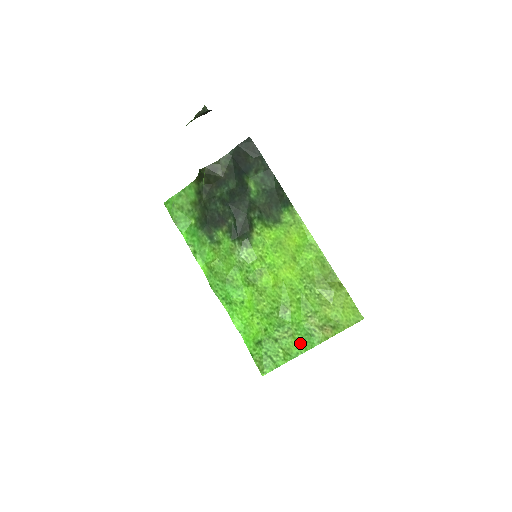
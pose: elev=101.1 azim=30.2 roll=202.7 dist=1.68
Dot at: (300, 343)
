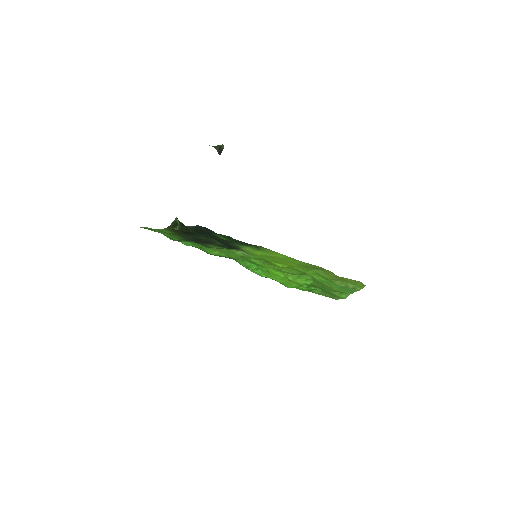
Dot at: (342, 291)
